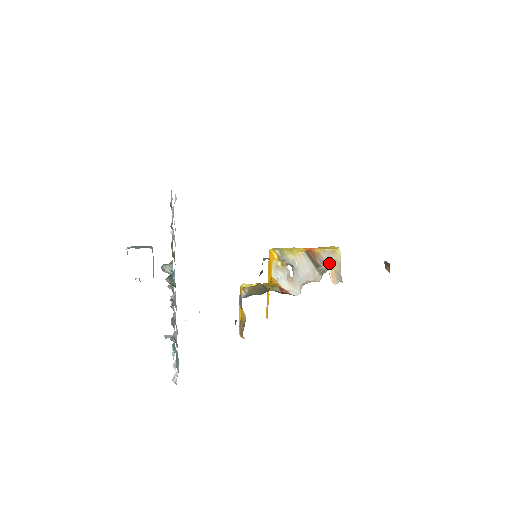
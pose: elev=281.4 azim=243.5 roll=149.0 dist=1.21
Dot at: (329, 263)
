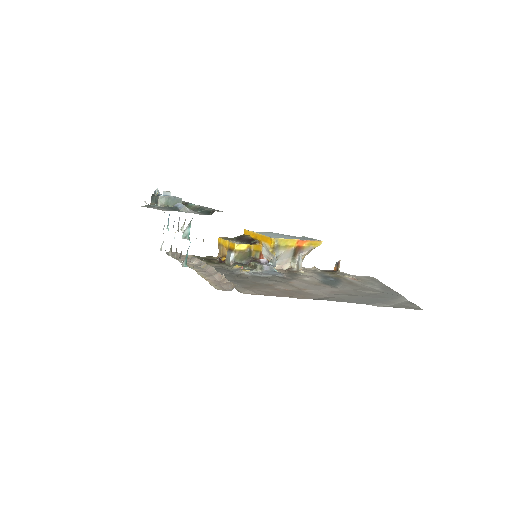
Dot at: occluded
